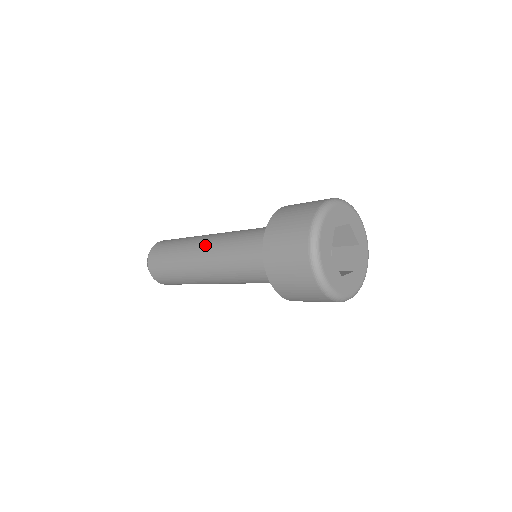
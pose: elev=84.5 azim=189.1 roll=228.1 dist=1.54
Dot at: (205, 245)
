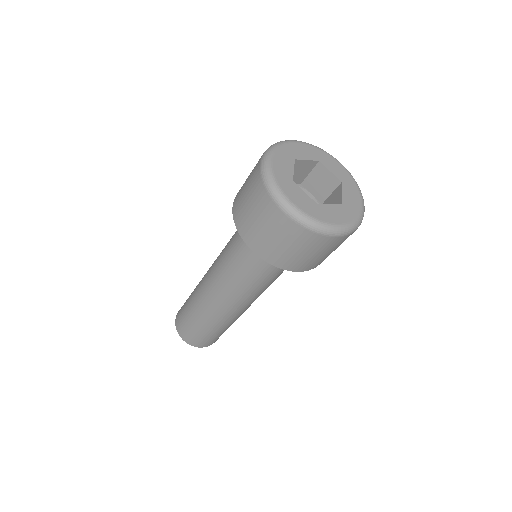
Dot at: (209, 268)
